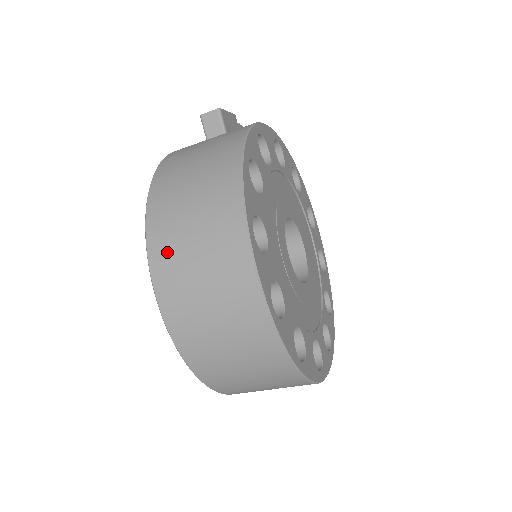
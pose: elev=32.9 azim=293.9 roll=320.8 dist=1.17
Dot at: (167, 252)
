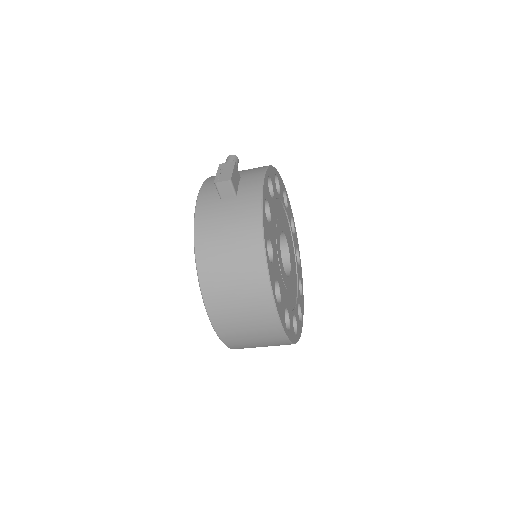
Dot at: (221, 311)
